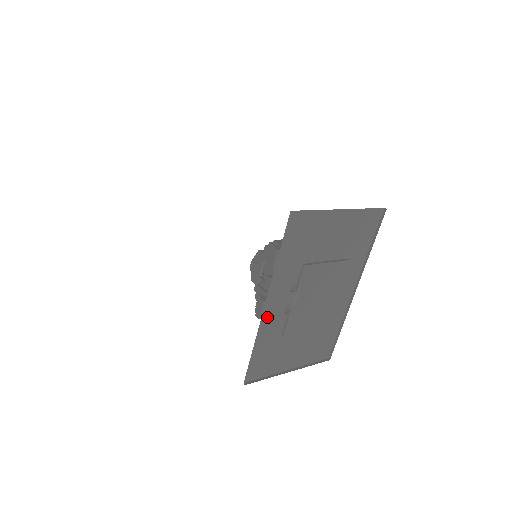
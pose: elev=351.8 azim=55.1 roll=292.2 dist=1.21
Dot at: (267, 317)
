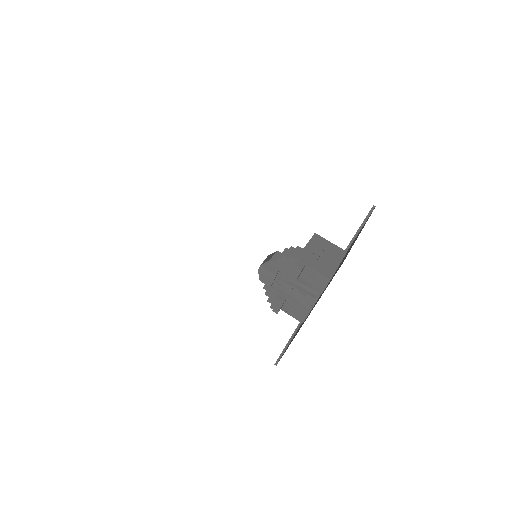
Dot at: occluded
